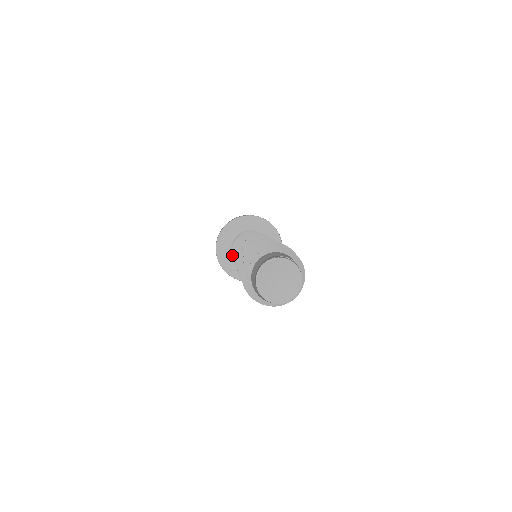
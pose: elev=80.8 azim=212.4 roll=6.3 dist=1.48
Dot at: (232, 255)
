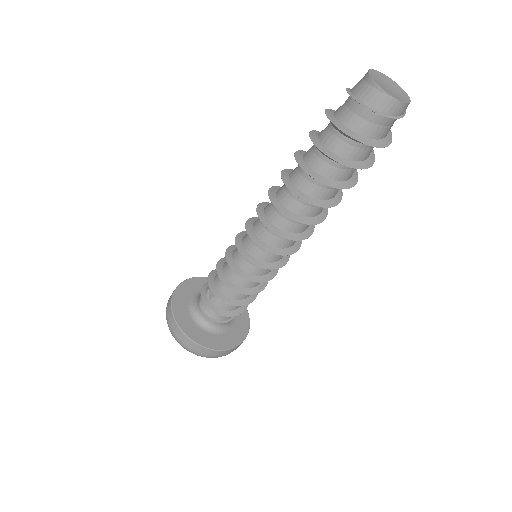
Dot at: (208, 282)
